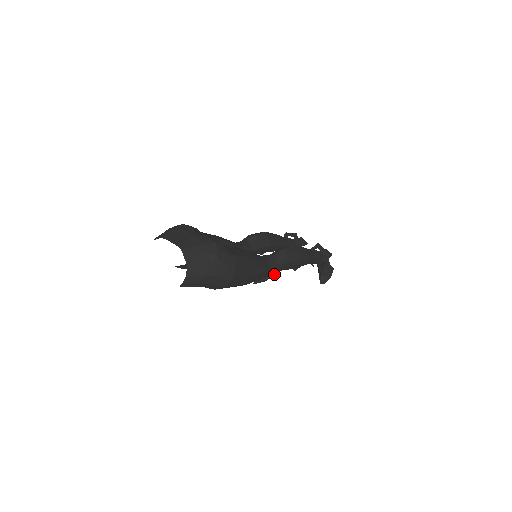
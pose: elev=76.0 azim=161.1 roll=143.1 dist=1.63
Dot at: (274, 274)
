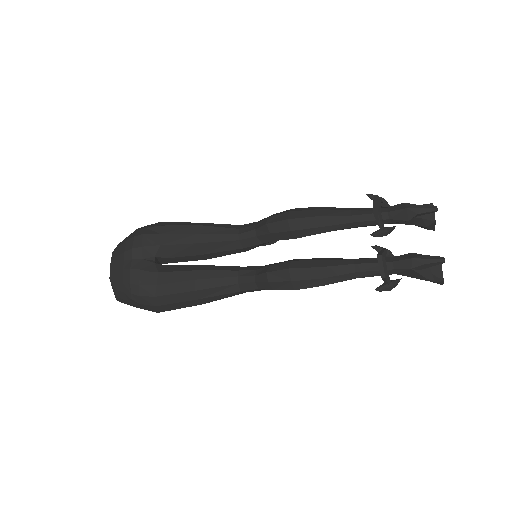
Dot at: occluded
